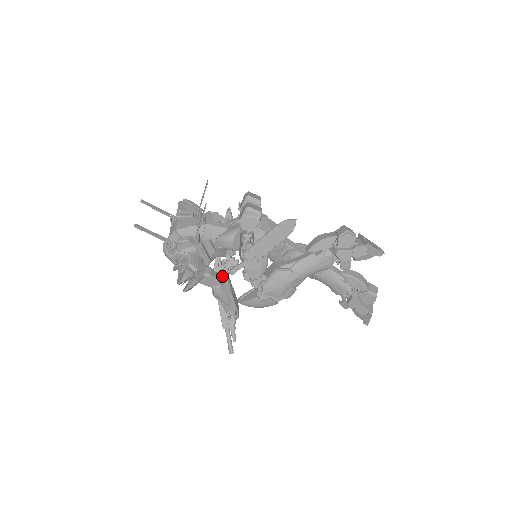
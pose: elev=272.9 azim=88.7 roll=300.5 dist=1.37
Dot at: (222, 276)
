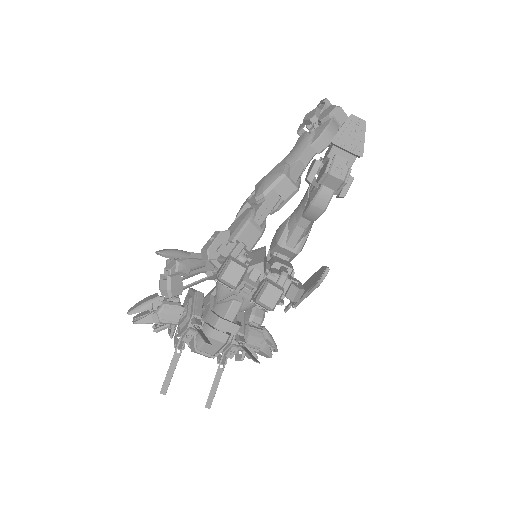
Dot at: occluded
